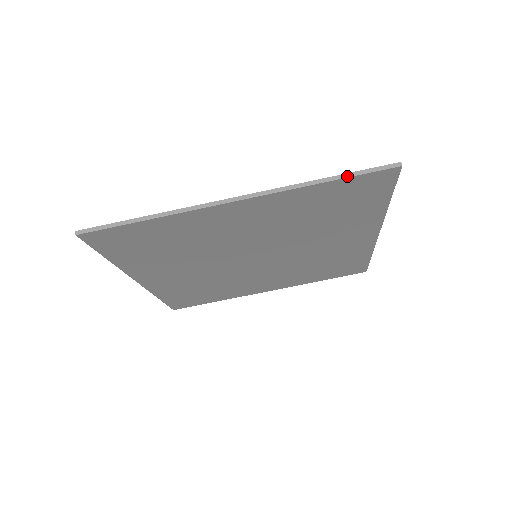
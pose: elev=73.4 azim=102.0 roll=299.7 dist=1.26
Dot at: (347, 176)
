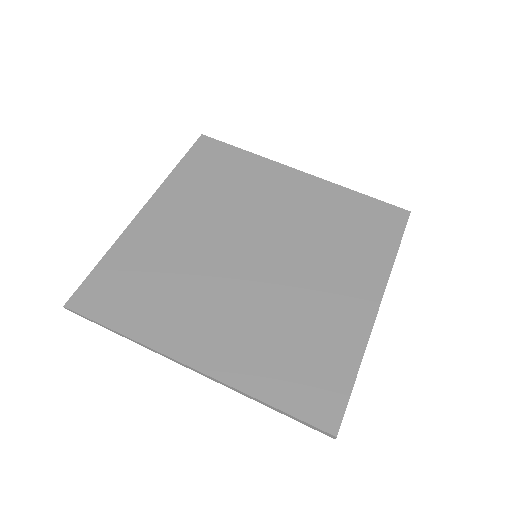
Dot at: (184, 156)
